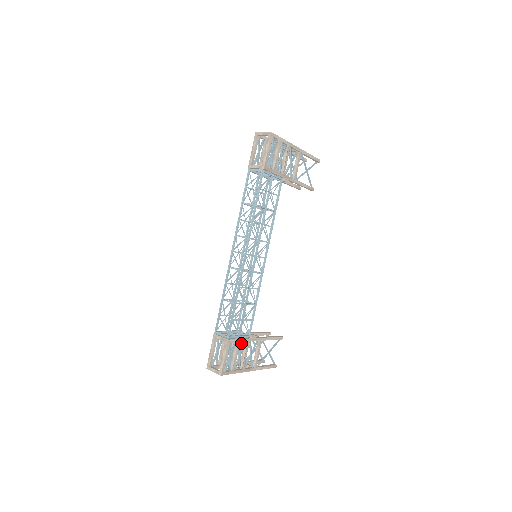
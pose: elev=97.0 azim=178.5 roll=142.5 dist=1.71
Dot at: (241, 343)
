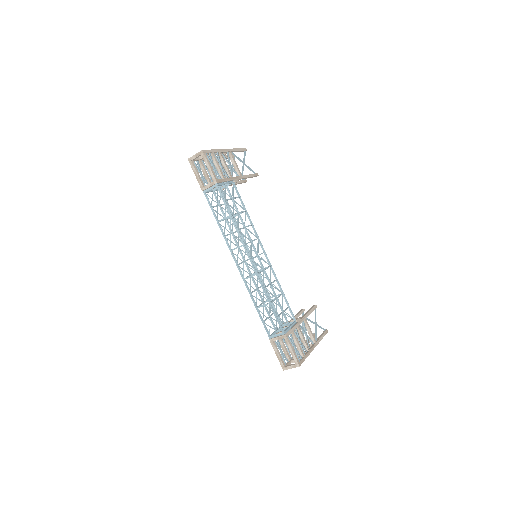
Dot at: (294, 331)
